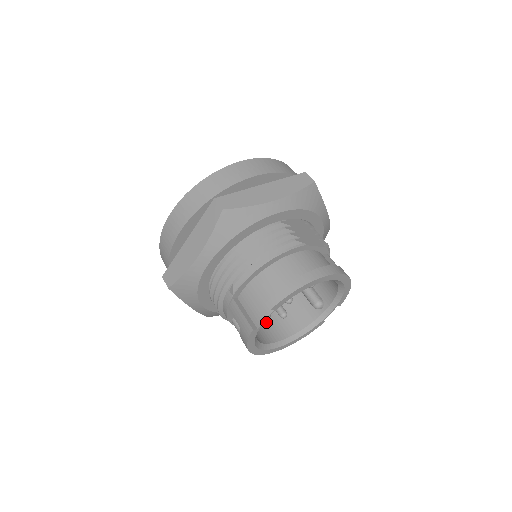
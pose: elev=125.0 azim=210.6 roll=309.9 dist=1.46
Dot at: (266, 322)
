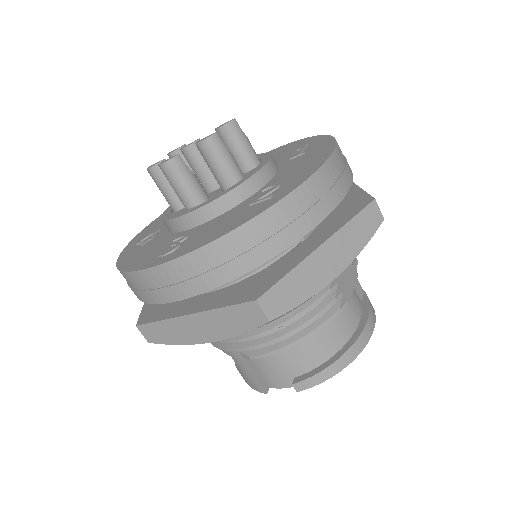
Dot at: occluded
